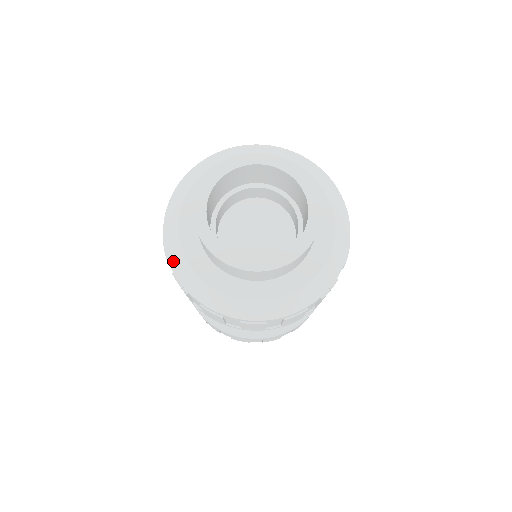
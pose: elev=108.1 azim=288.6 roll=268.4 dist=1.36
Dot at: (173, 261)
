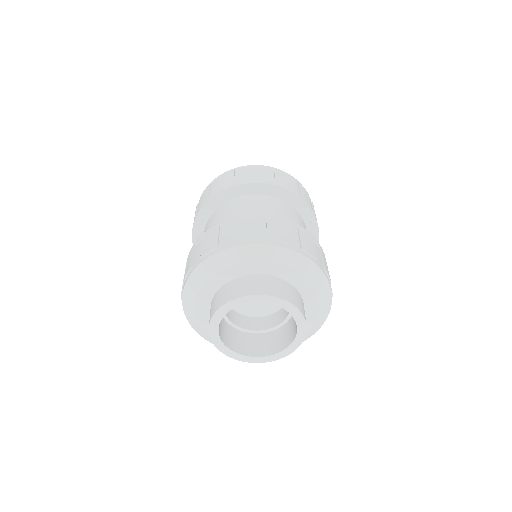
Dot at: (188, 317)
